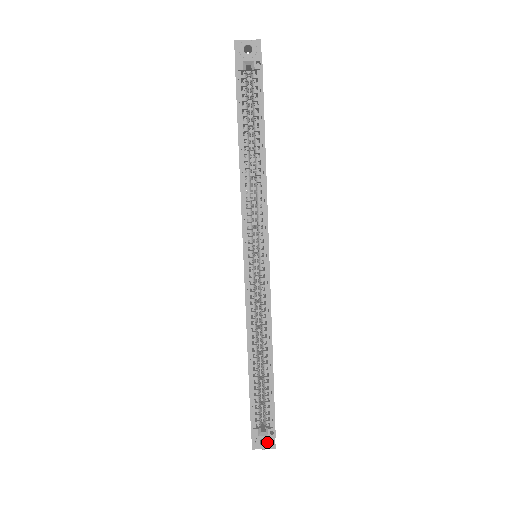
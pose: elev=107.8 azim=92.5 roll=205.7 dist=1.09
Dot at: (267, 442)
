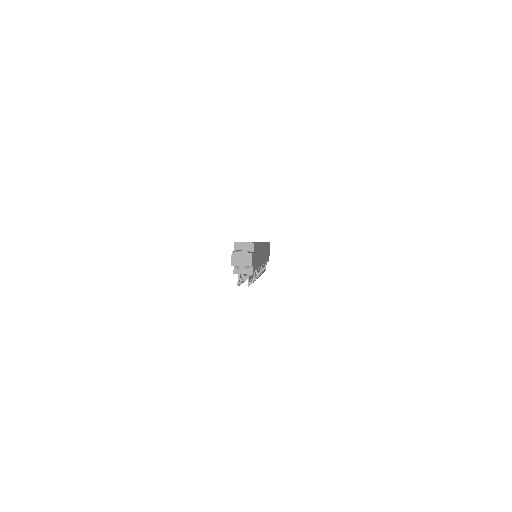
Dot at: (246, 251)
